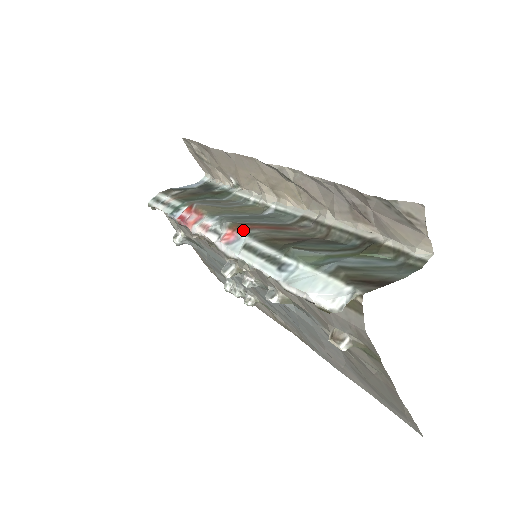
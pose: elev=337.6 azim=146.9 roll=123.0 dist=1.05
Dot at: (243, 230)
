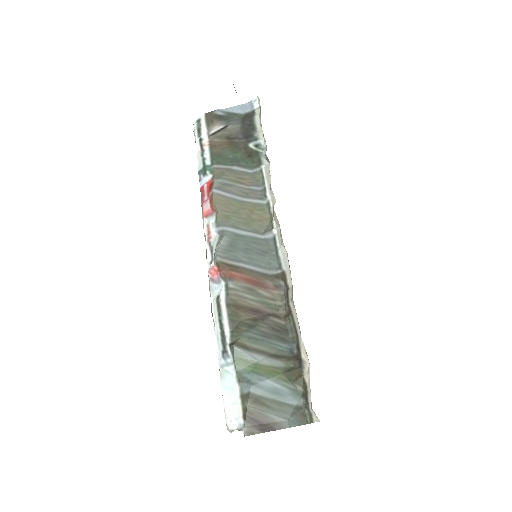
Dot at: (224, 276)
